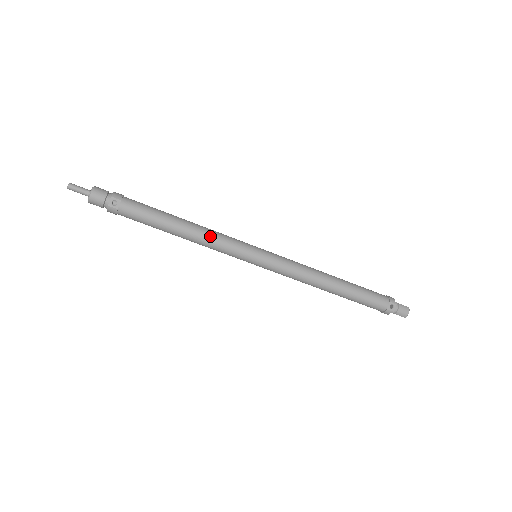
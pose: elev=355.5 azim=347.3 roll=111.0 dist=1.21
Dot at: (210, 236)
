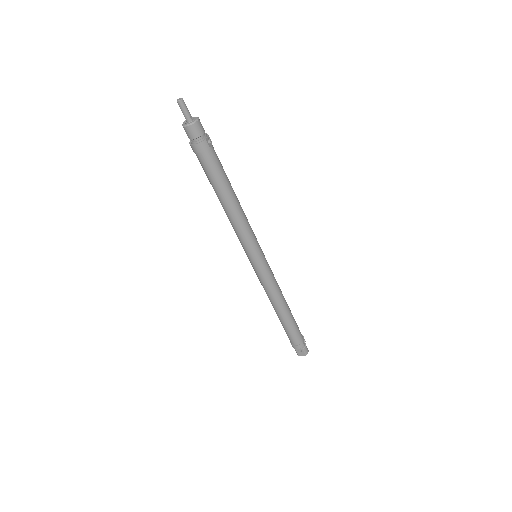
Dot at: (246, 218)
